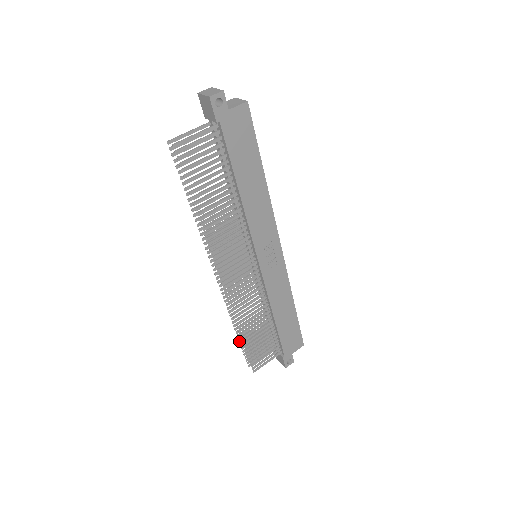
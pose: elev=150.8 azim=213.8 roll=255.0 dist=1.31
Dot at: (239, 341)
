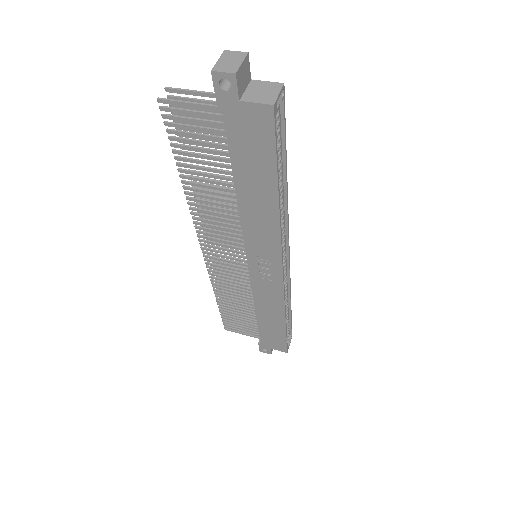
Dot at: occluded
